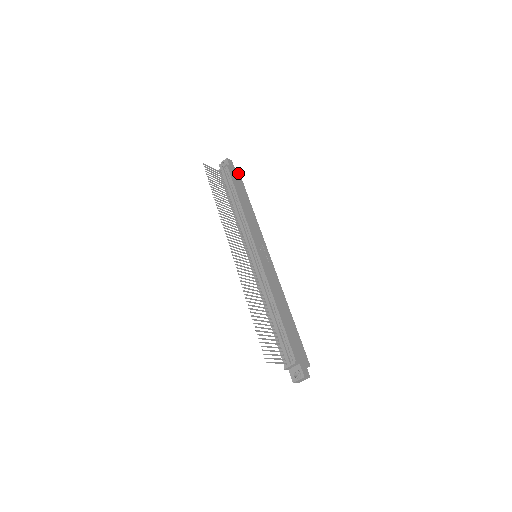
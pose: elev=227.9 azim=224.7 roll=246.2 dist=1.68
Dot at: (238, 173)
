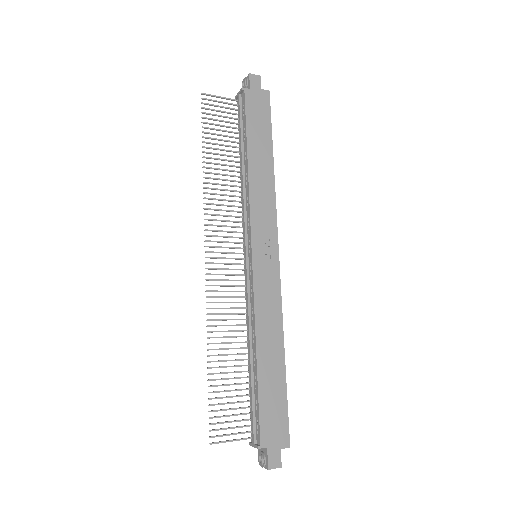
Dot at: (266, 99)
